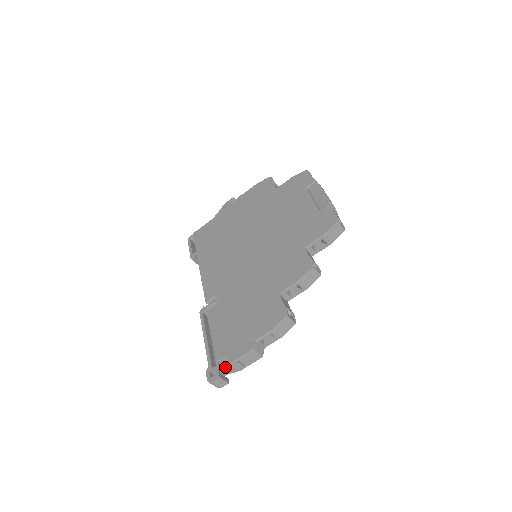
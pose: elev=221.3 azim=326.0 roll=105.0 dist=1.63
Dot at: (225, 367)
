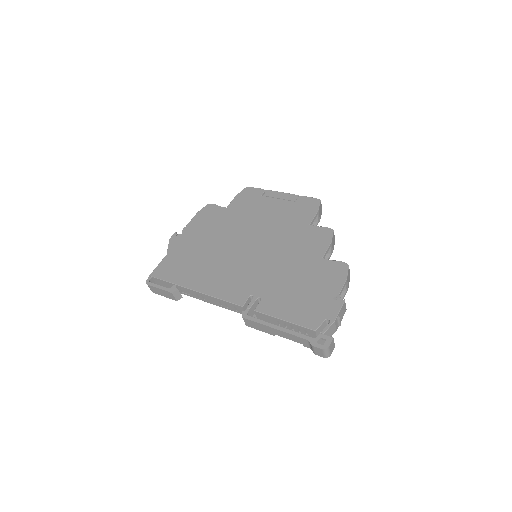
Dot at: (329, 329)
